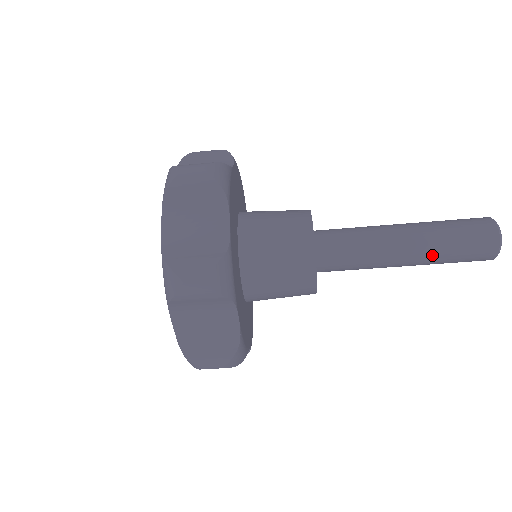
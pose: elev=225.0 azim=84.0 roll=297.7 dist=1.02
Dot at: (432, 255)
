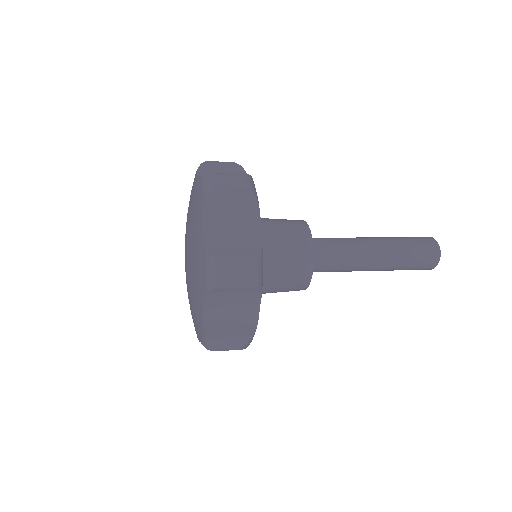
Dot at: (394, 263)
